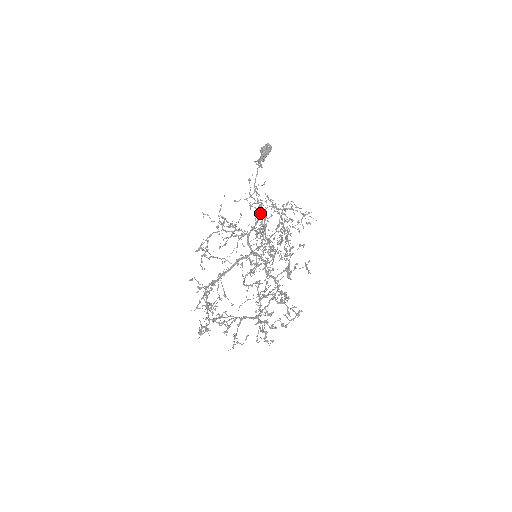
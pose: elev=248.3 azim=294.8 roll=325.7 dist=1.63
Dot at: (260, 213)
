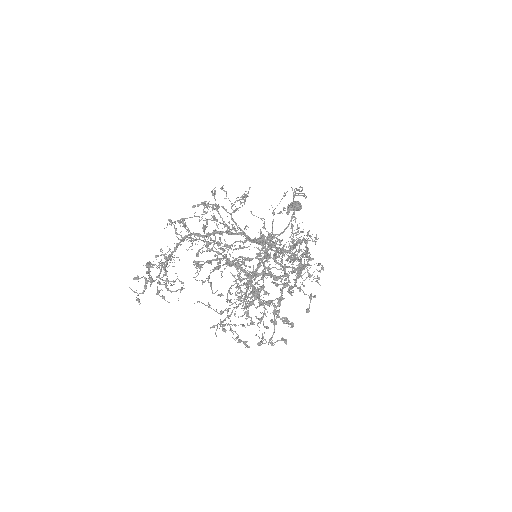
Dot at: occluded
